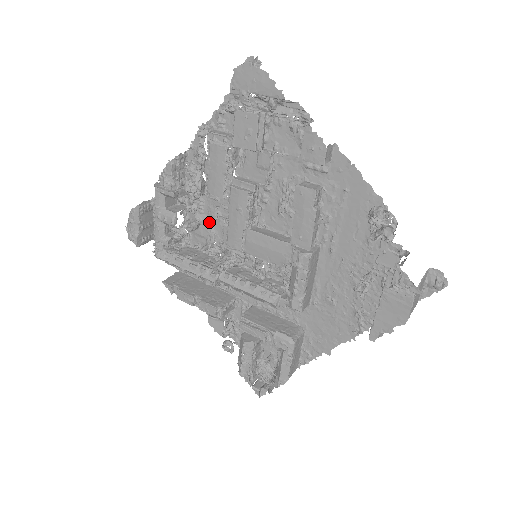
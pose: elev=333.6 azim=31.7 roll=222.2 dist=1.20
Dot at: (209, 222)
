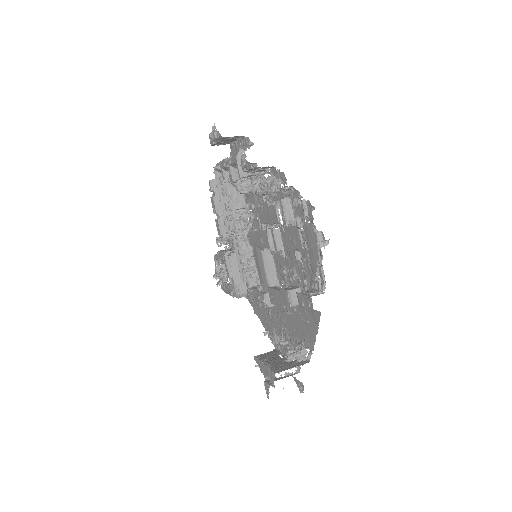
Dot at: (256, 201)
